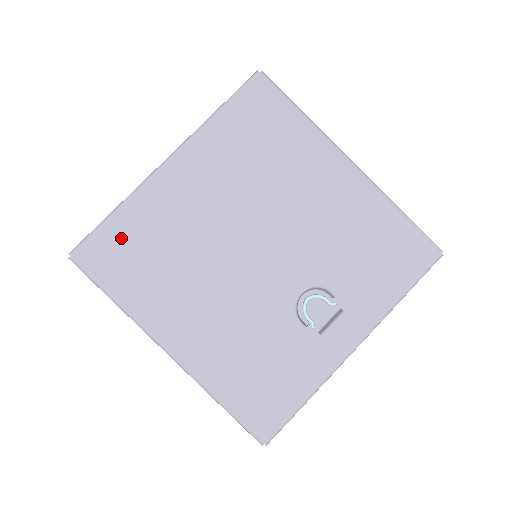
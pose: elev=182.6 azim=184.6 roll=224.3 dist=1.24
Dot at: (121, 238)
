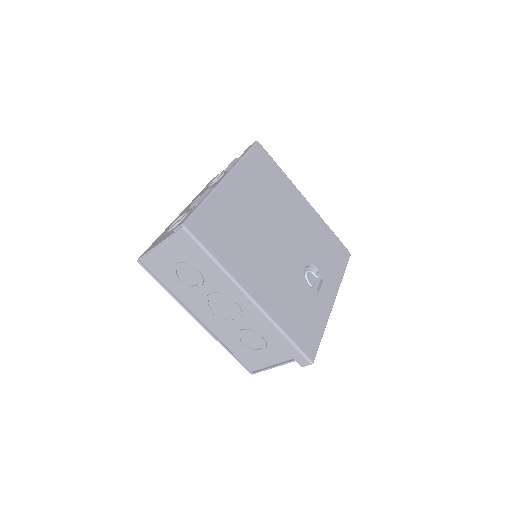
Dot at: (212, 219)
